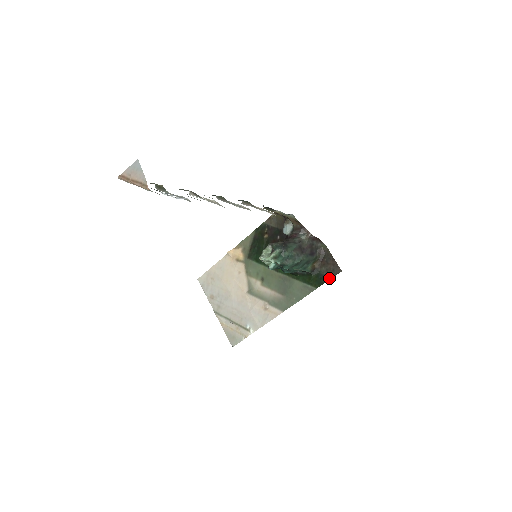
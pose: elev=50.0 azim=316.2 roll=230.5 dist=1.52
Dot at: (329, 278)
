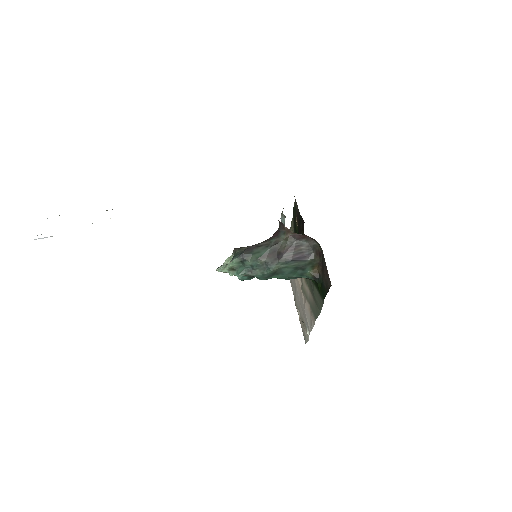
Dot at: (326, 291)
